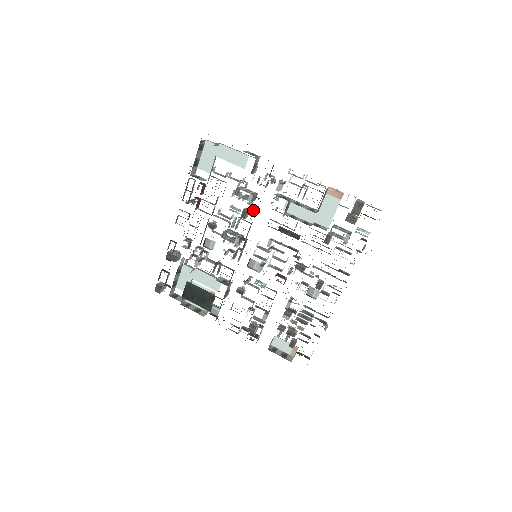
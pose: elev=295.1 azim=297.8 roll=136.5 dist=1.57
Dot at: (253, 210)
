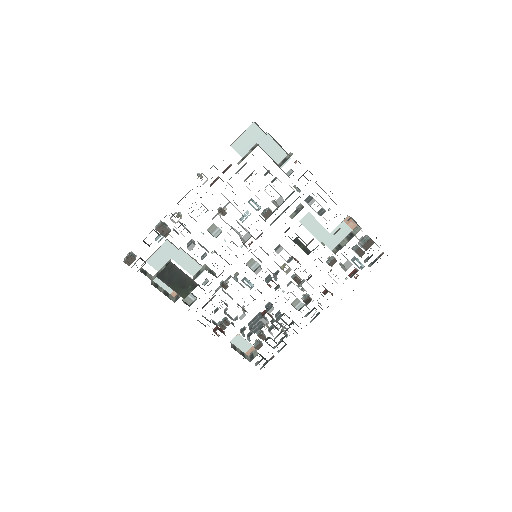
Dot at: occluded
